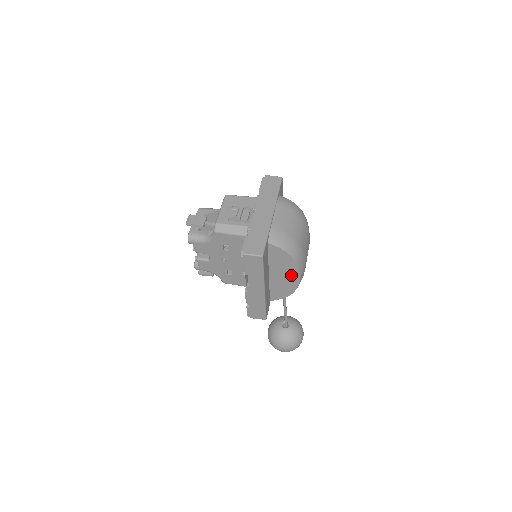
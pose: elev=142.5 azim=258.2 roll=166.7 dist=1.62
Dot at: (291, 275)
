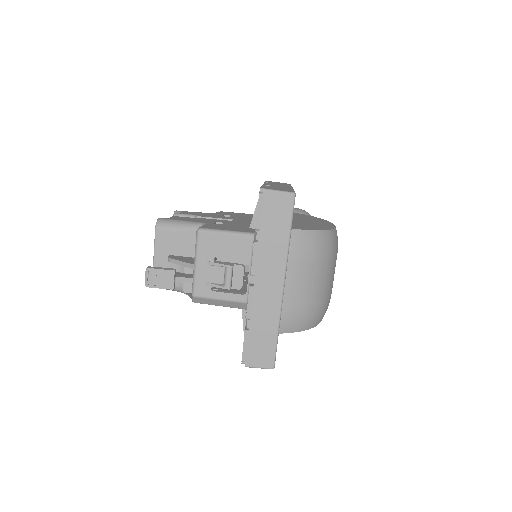
Dot at: occluded
